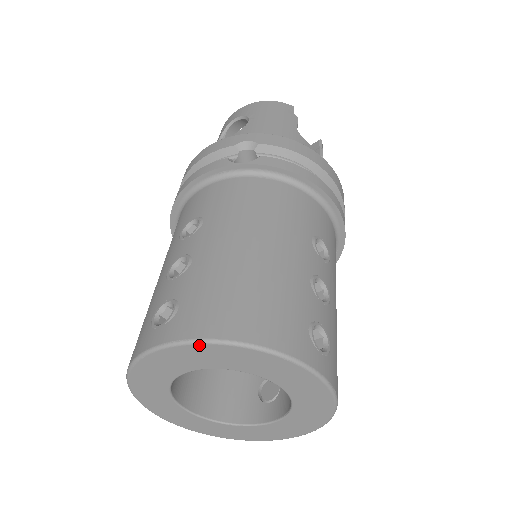
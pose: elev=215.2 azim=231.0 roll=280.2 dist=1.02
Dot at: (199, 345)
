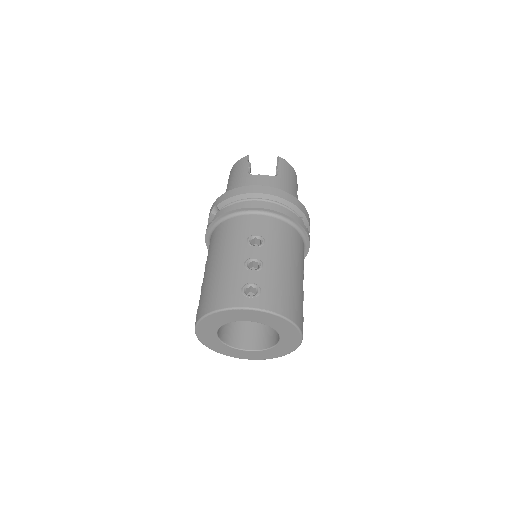
Dot at: (200, 322)
